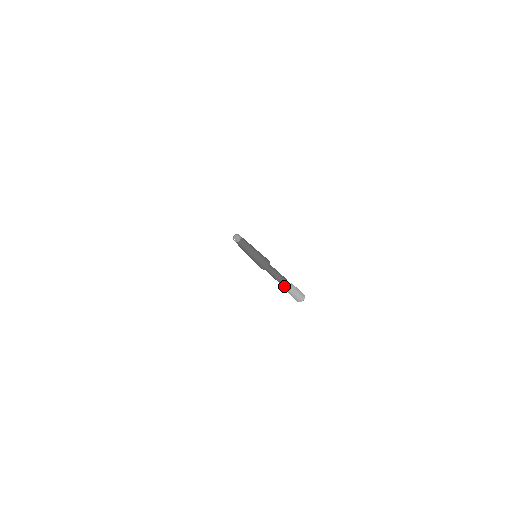
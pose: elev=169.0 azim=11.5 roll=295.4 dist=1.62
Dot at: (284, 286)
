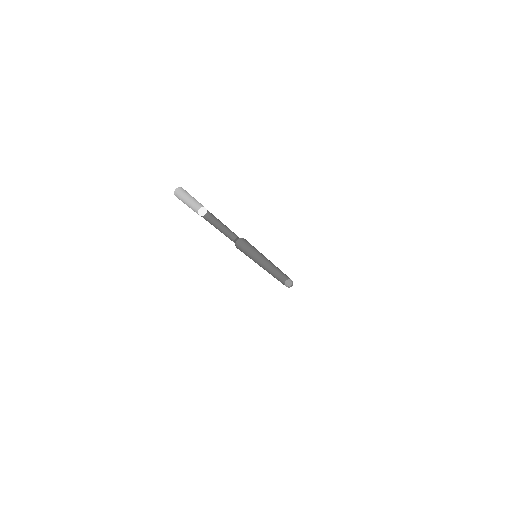
Dot at: (200, 213)
